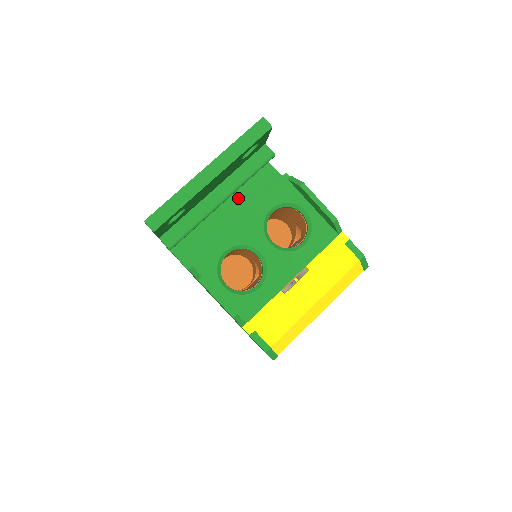
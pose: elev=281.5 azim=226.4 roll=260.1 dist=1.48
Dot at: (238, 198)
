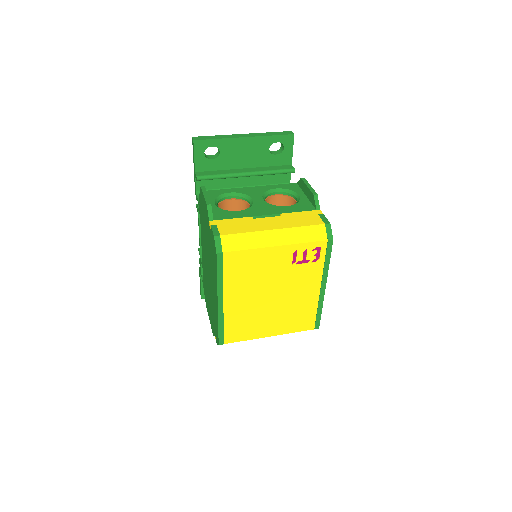
Dot at: occluded
